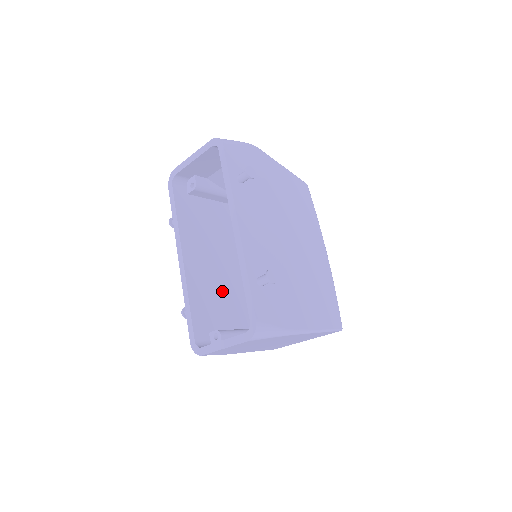
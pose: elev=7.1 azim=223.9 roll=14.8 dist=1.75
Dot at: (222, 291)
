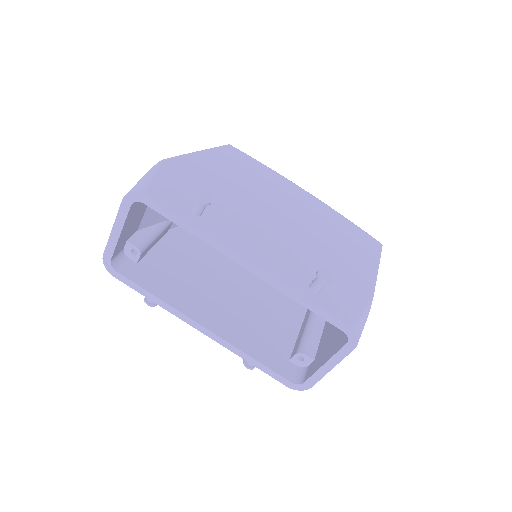
Dot at: (256, 313)
